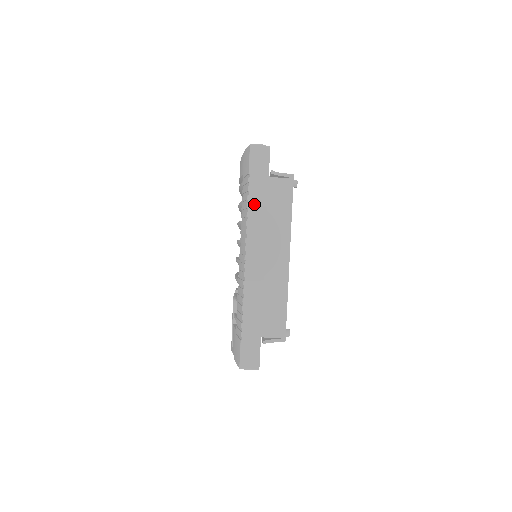
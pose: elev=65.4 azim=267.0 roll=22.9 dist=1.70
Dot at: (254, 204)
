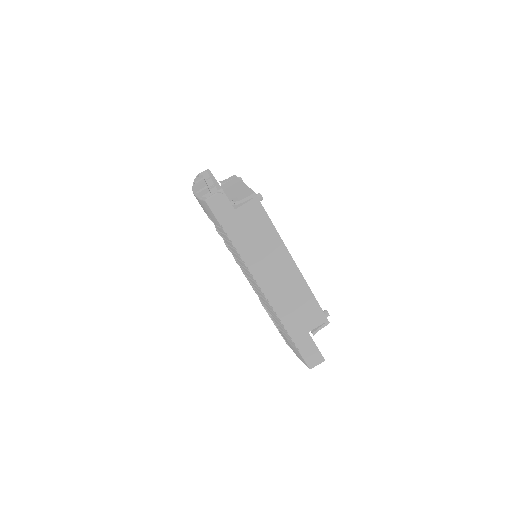
Dot at: (242, 247)
